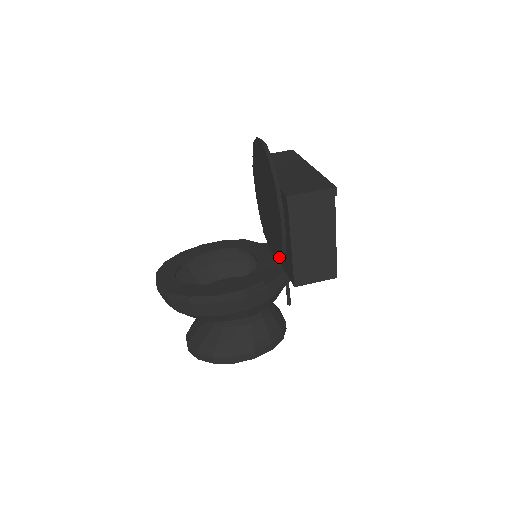
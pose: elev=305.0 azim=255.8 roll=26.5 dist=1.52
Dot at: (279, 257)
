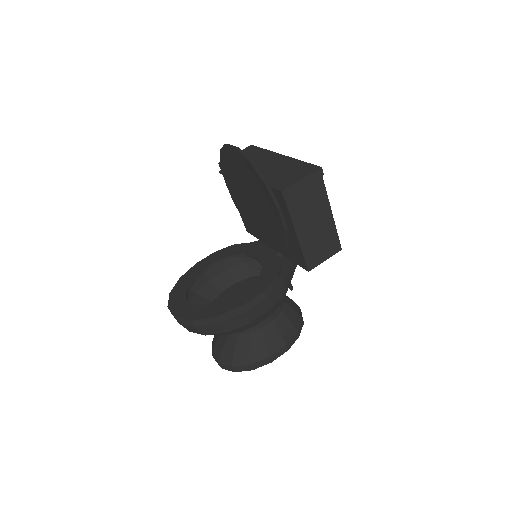
Dot at: (282, 249)
